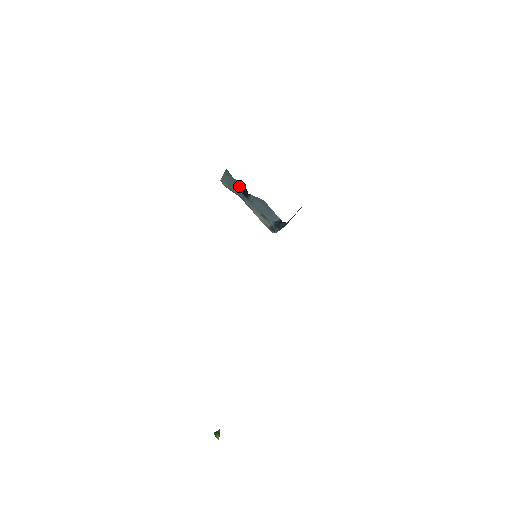
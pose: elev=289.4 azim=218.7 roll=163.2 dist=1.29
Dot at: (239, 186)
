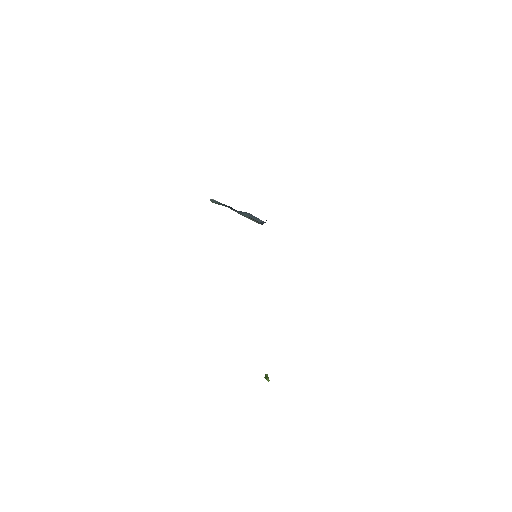
Dot at: (226, 205)
